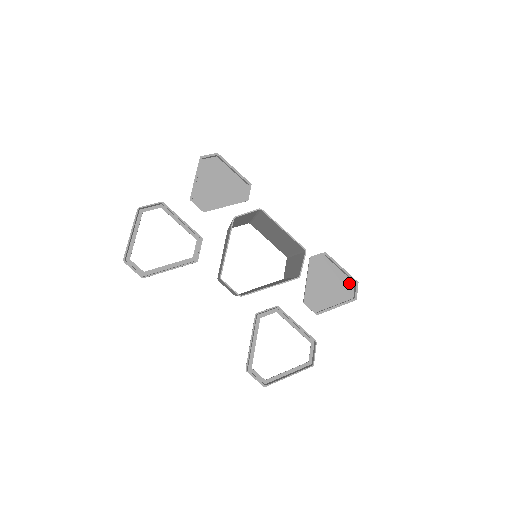
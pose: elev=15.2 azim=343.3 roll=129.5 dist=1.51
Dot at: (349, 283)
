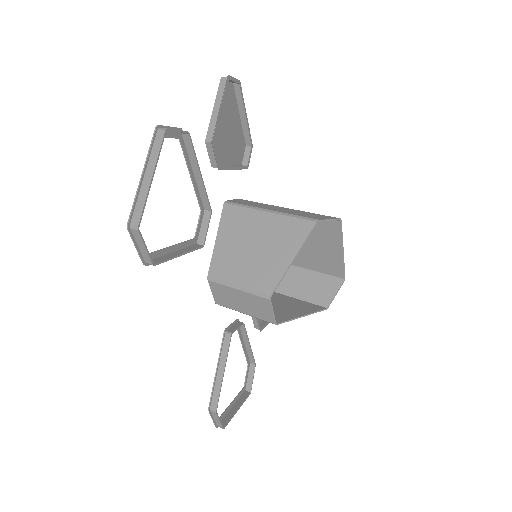
Dot at: occluded
